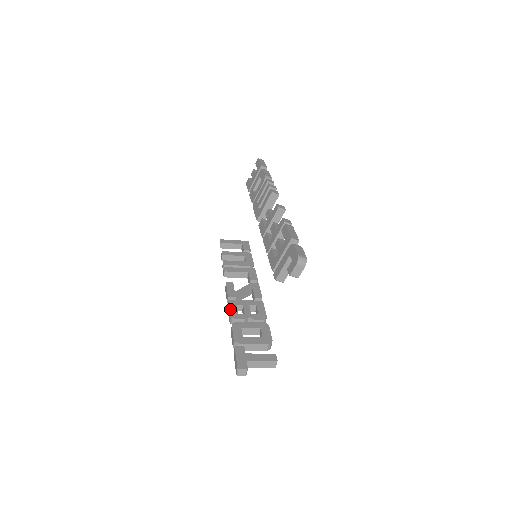
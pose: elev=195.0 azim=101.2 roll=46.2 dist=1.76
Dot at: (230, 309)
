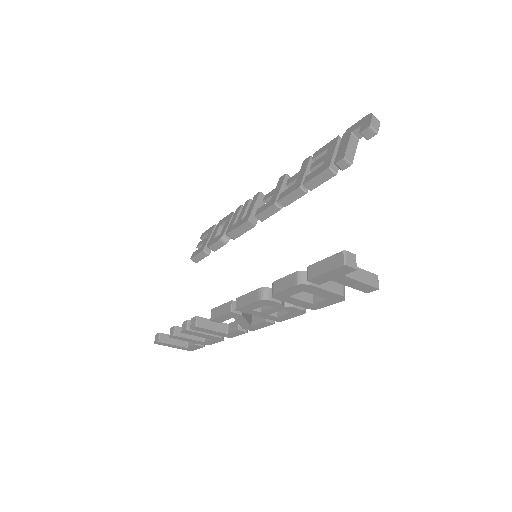
Dot at: (250, 292)
